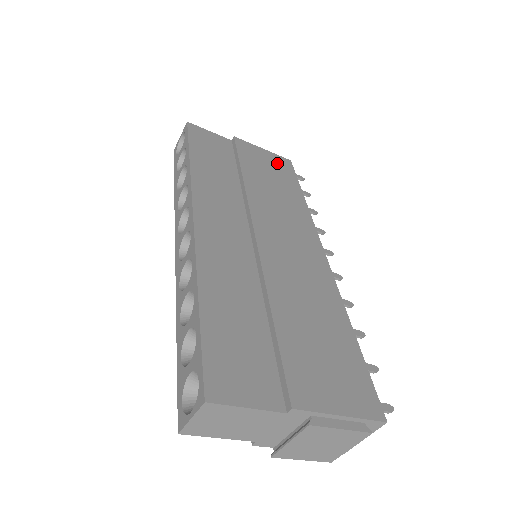
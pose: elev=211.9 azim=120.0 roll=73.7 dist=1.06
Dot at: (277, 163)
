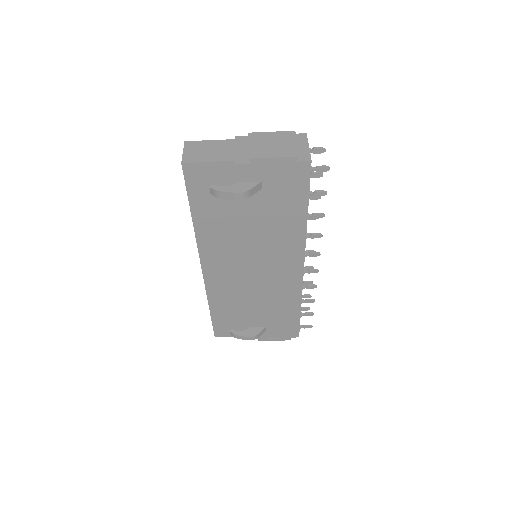
Dot at: occluded
